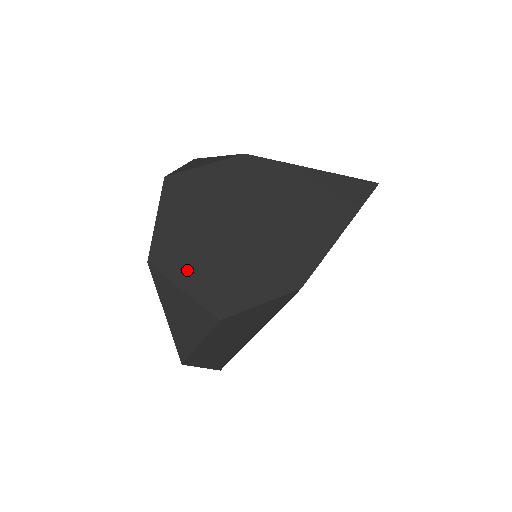
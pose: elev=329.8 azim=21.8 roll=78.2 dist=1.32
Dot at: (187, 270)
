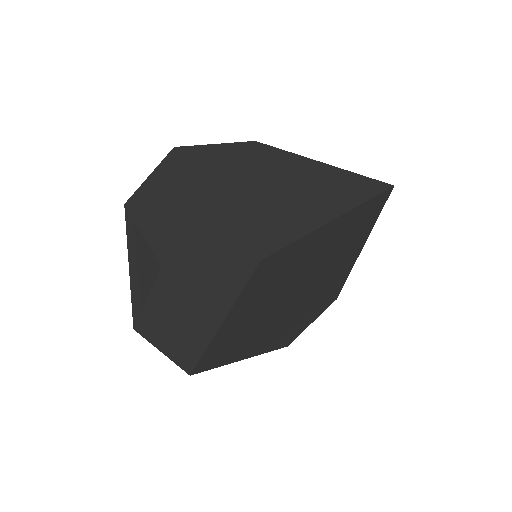
Dot at: (155, 218)
